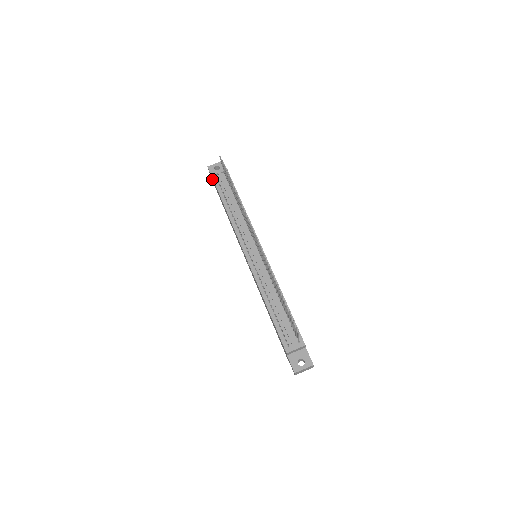
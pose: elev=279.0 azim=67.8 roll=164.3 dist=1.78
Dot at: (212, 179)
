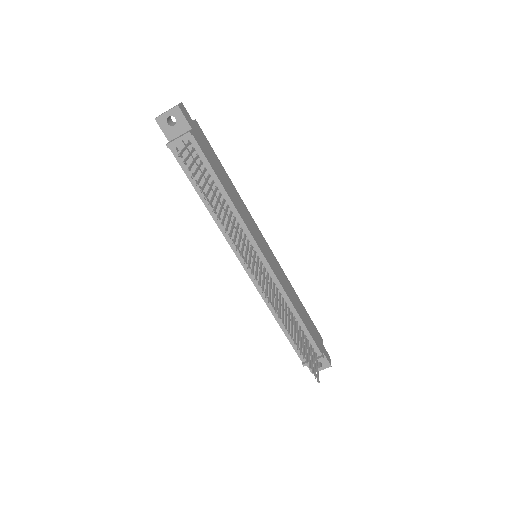
Dot at: occluded
